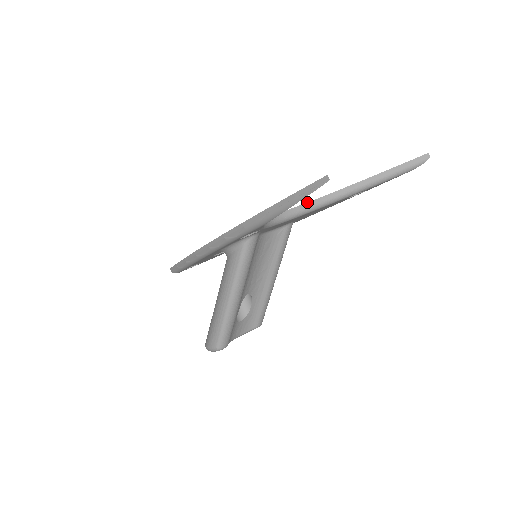
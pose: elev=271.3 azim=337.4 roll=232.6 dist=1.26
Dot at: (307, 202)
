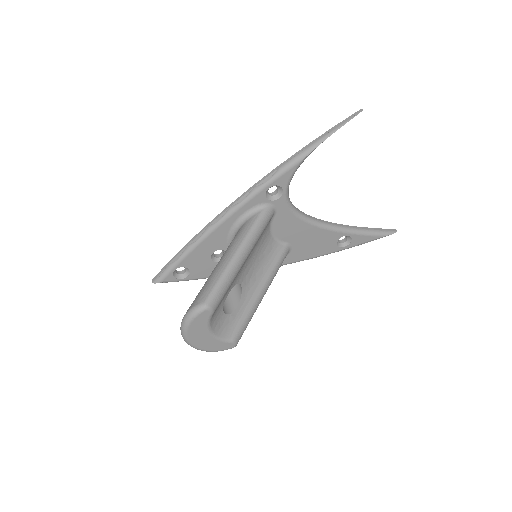
Dot at: (311, 216)
